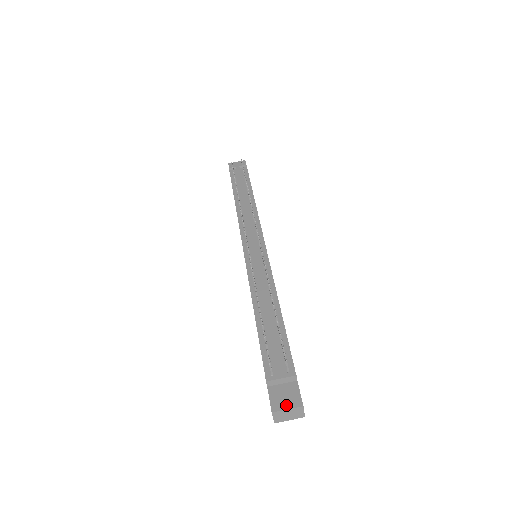
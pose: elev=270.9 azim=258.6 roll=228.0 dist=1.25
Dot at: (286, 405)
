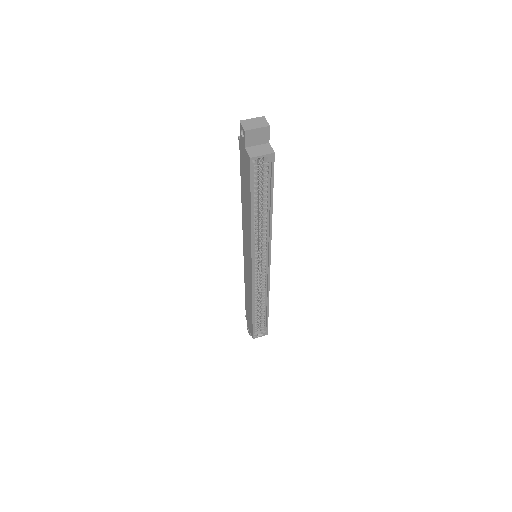
Dot at: (251, 122)
